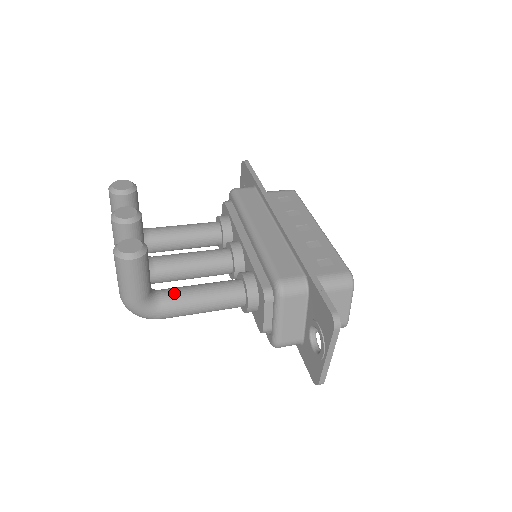
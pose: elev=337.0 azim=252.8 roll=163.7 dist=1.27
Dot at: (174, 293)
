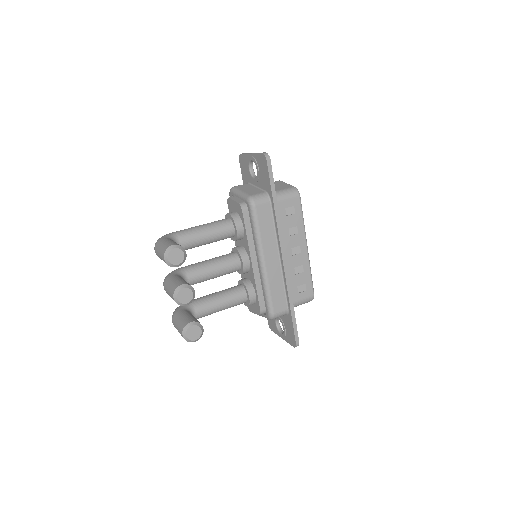
Dot at: (205, 312)
